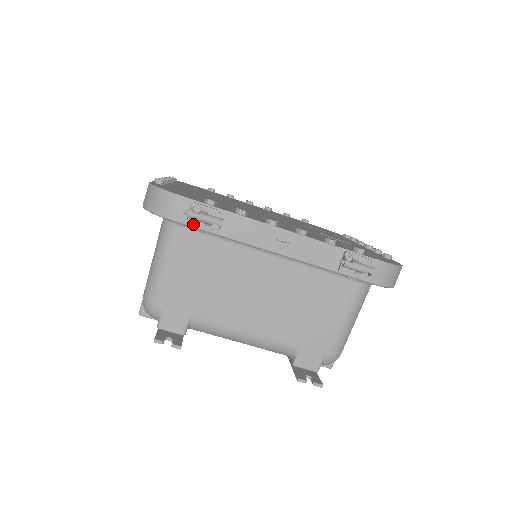
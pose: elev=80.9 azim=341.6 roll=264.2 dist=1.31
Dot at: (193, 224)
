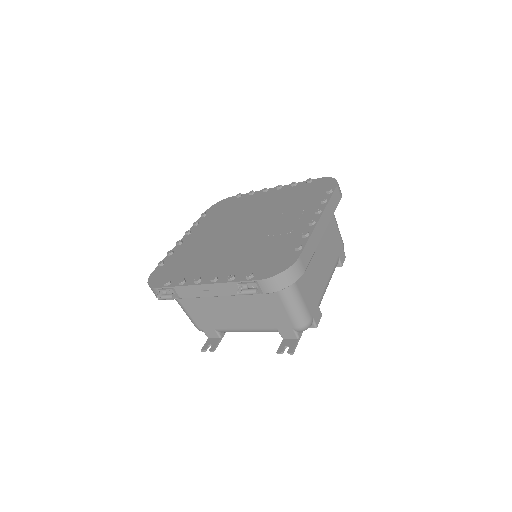
Dot at: (166, 299)
